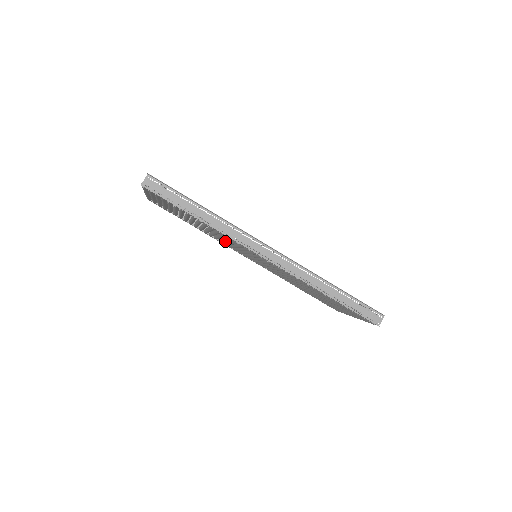
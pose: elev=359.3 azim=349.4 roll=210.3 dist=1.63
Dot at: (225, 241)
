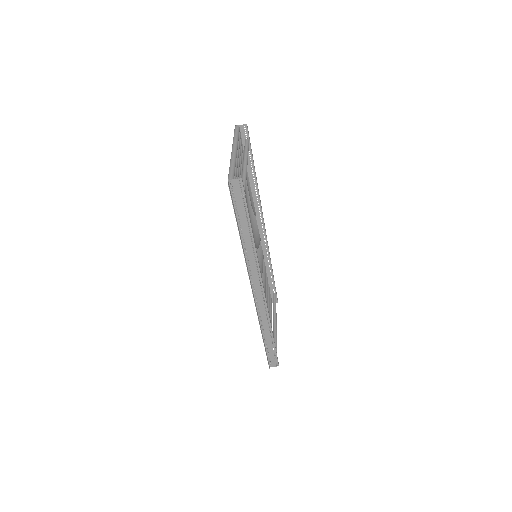
Dot at: occluded
